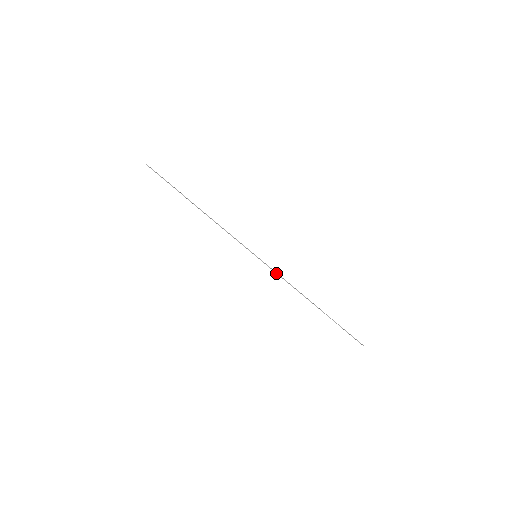
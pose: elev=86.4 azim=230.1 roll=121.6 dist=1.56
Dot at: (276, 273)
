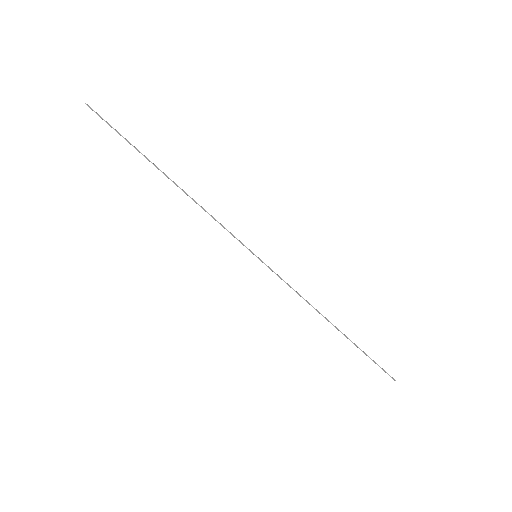
Dot at: (284, 281)
